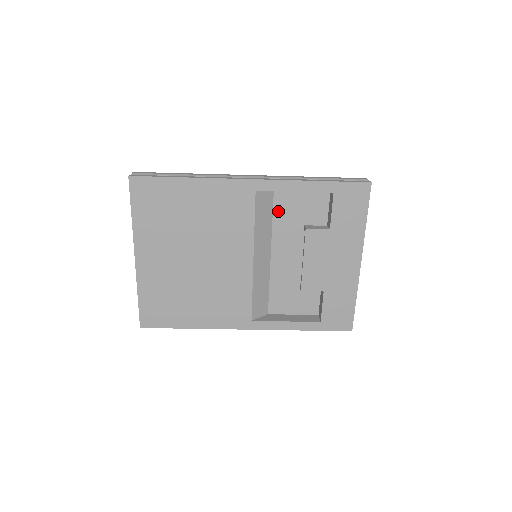
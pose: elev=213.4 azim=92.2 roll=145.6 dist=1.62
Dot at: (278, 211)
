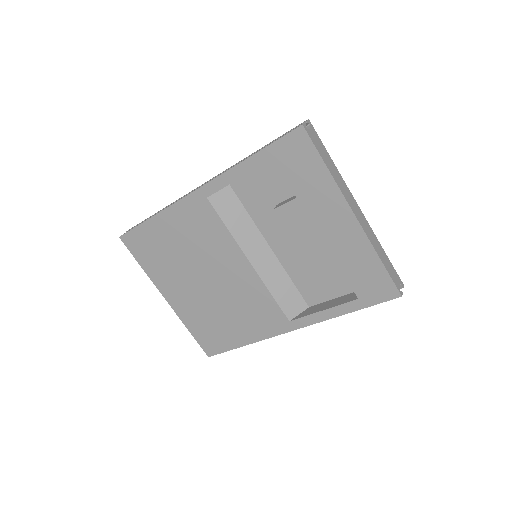
Dot at: (248, 203)
